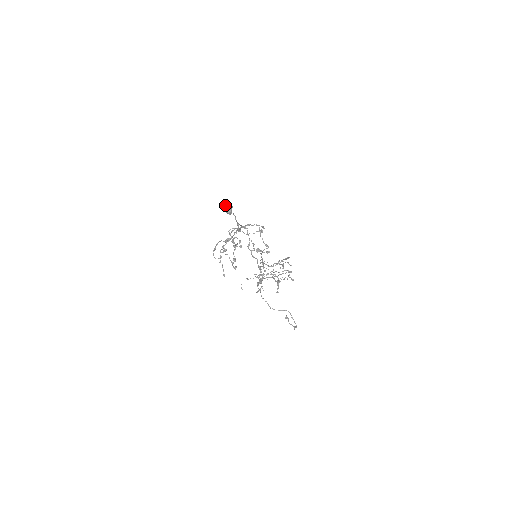
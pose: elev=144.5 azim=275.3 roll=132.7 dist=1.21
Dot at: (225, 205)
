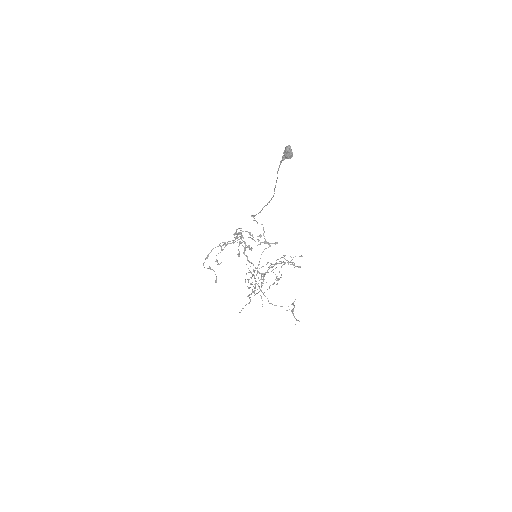
Dot at: (289, 148)
